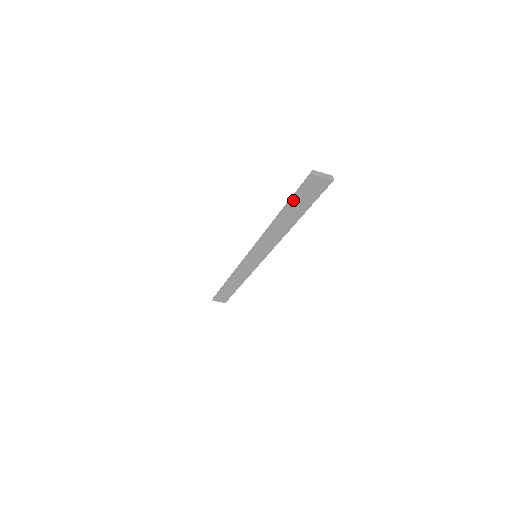
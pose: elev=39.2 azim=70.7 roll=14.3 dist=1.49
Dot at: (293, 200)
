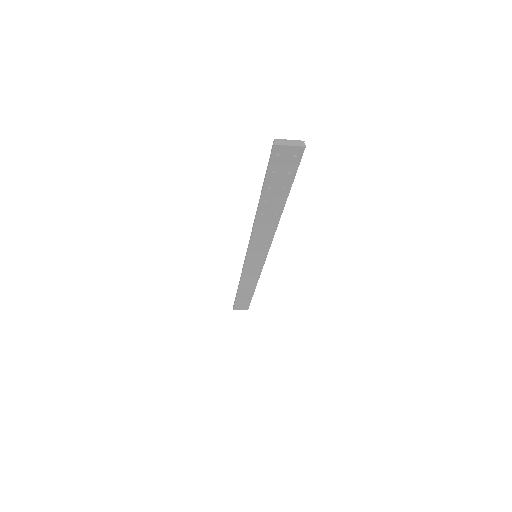
Dot at: (266, 183)
